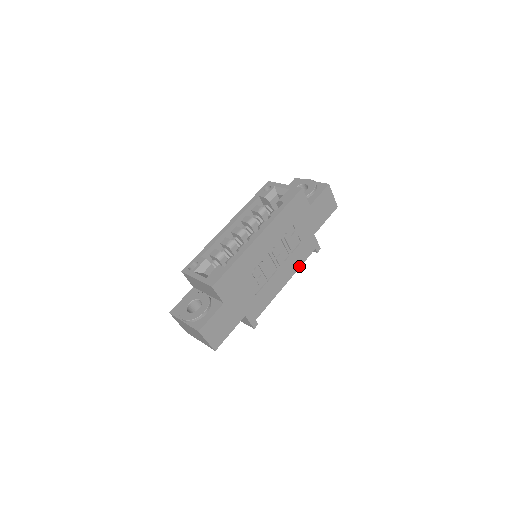
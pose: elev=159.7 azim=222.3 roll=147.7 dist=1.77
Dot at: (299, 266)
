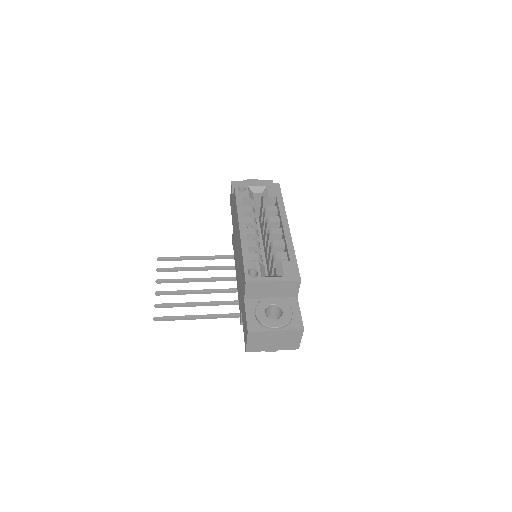
Dot at: occluded
